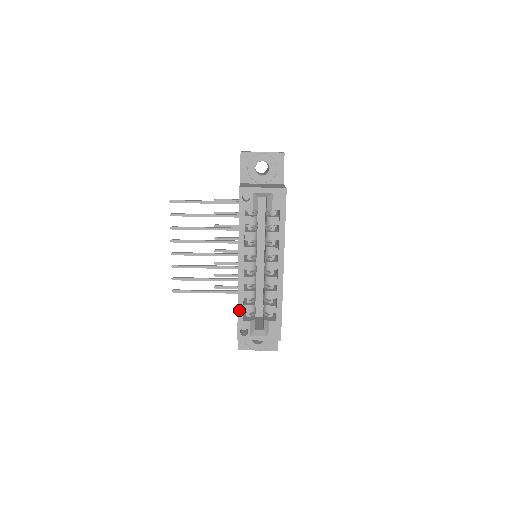
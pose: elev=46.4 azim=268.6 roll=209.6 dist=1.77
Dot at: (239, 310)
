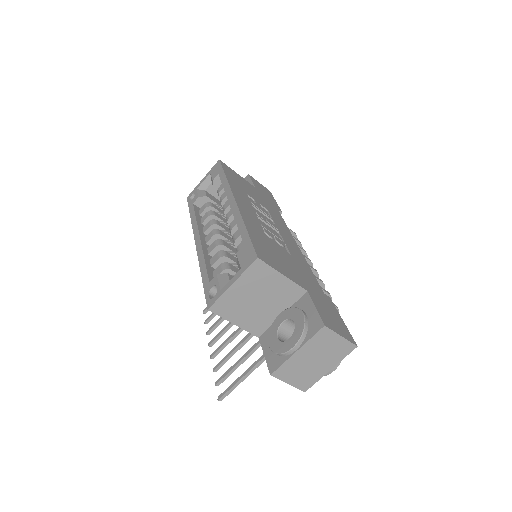
Dot at: (203, 277)
